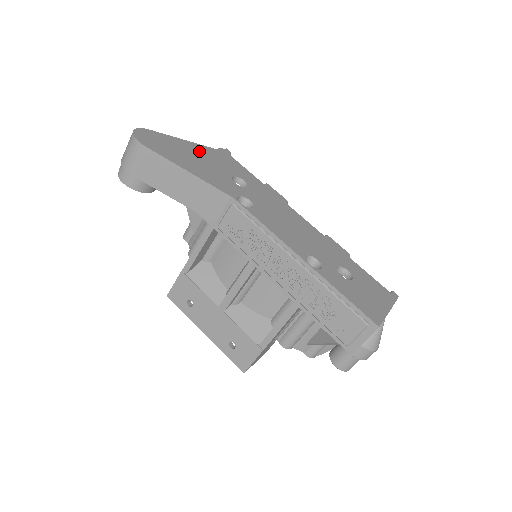
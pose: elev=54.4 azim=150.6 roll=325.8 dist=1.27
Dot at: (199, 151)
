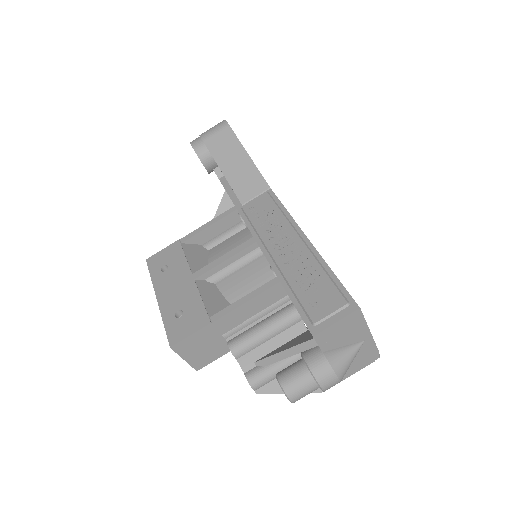
Dot at: occluded
